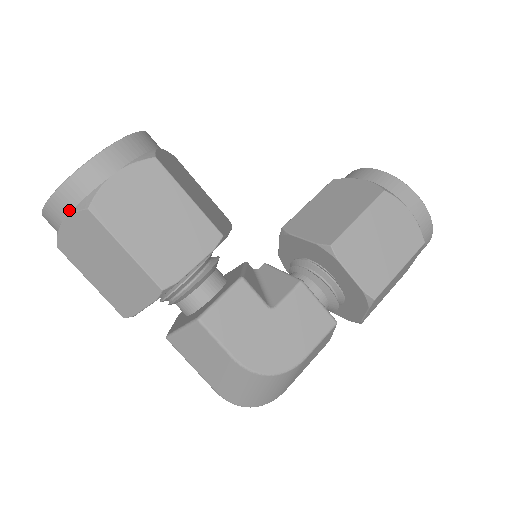
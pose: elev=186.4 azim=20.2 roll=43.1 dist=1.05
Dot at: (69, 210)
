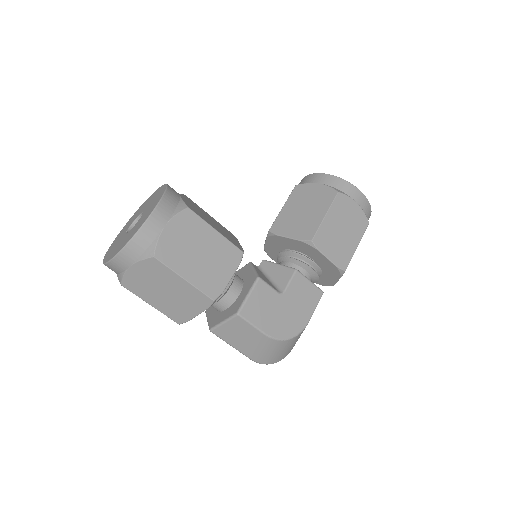
Dot at: (135, 259)
